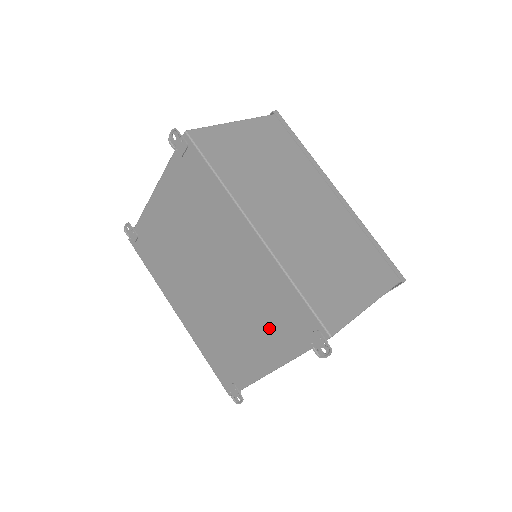
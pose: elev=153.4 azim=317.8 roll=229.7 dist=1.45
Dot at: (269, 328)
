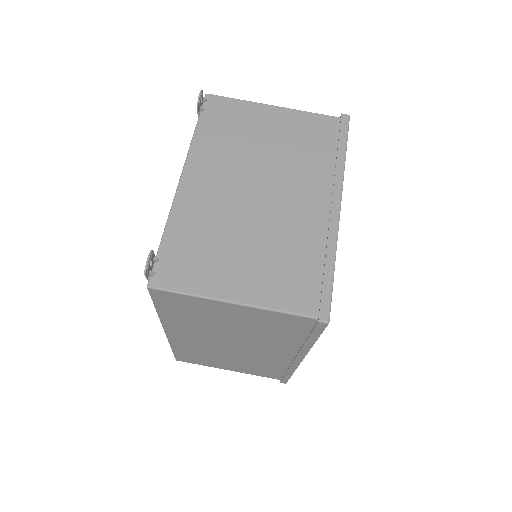
Dot at: occluded
